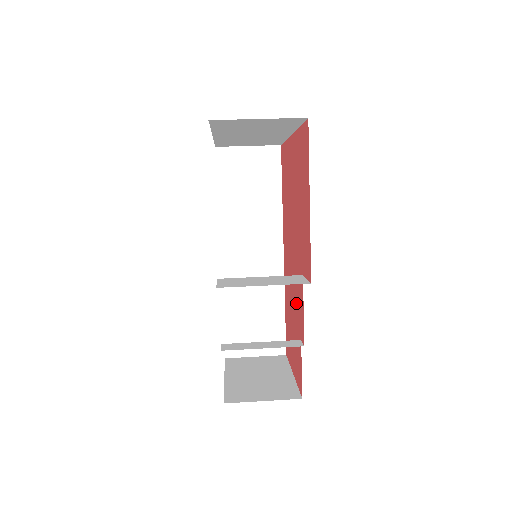
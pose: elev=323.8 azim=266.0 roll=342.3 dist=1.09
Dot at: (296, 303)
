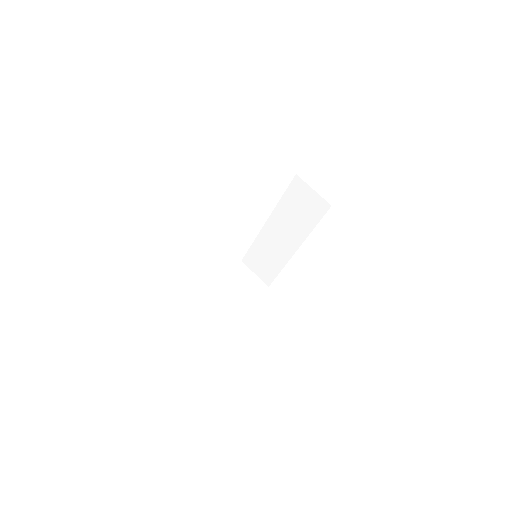
Dot at: occluded
